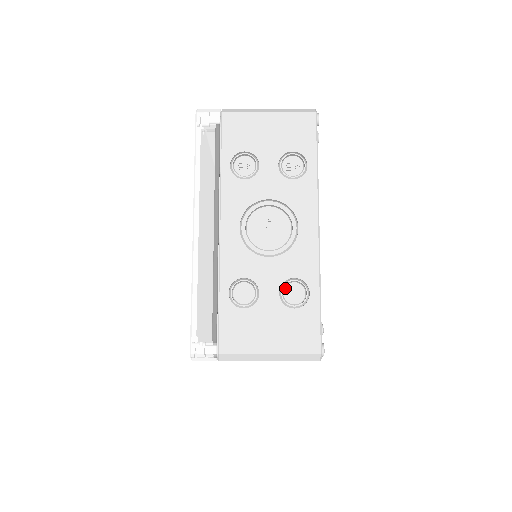
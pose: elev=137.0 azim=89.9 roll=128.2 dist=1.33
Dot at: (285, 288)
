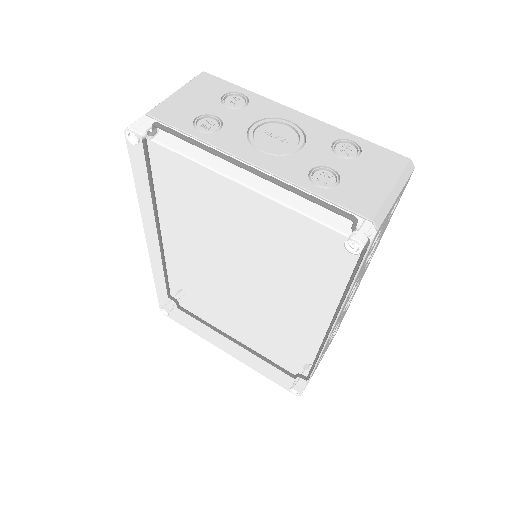
Dot at: (337, 153)
